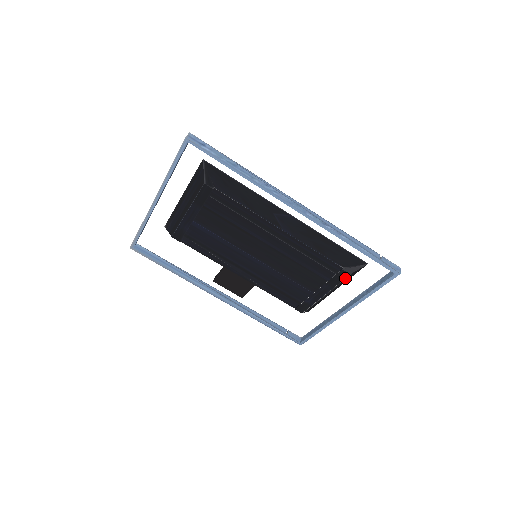
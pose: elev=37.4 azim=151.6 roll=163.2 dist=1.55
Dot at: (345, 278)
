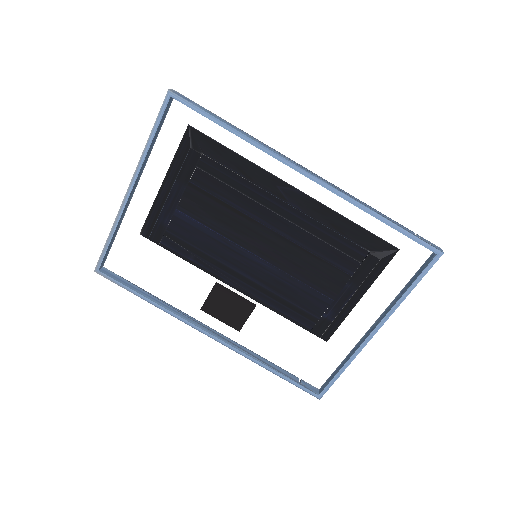
Dot at: (373, 268)
